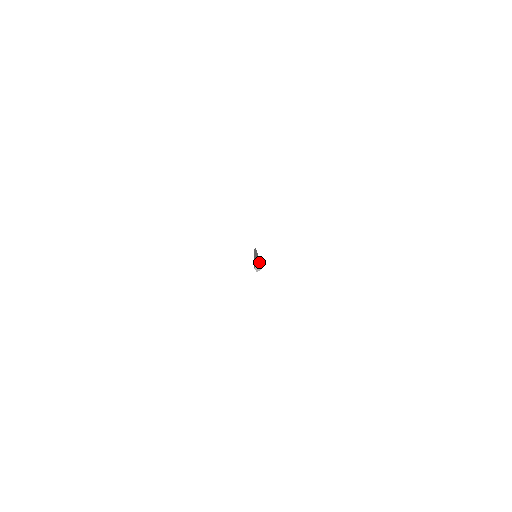
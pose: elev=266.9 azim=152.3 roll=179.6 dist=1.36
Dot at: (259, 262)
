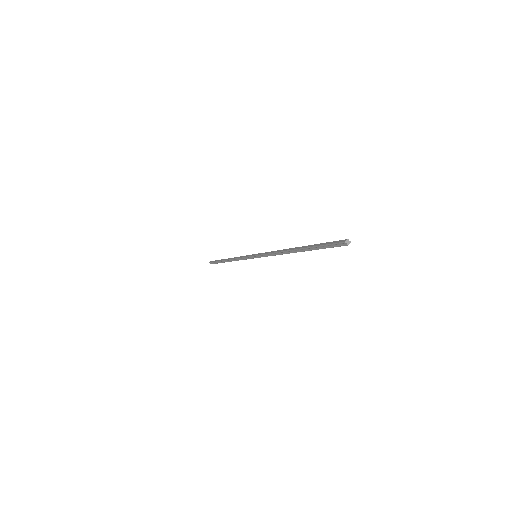
Dot at: occluded
